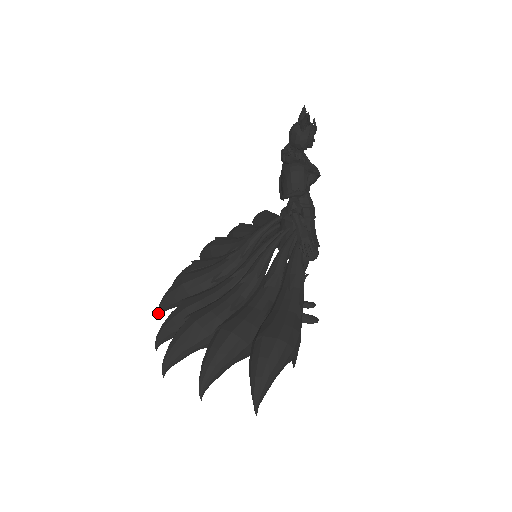
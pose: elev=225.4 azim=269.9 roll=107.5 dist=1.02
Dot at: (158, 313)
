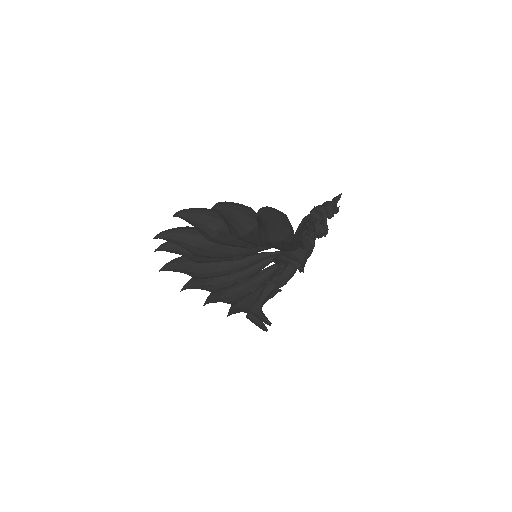
Dot at: occluded
